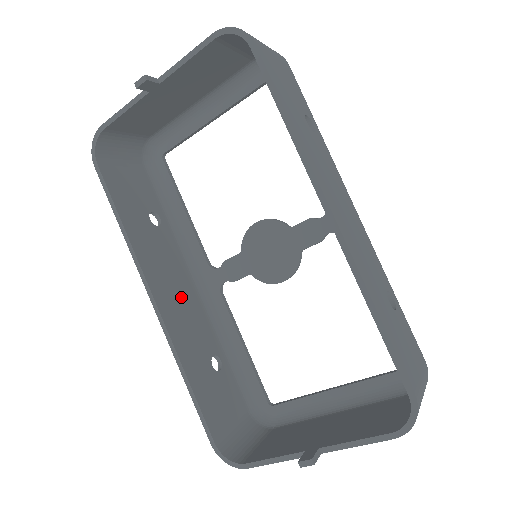
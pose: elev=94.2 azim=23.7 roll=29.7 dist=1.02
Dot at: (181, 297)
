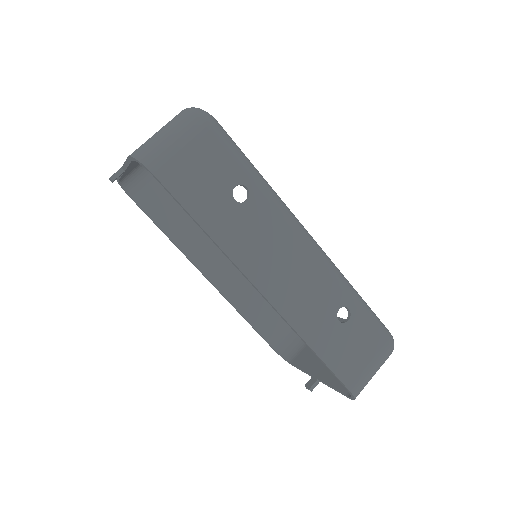
Dot at: (228, 261)
